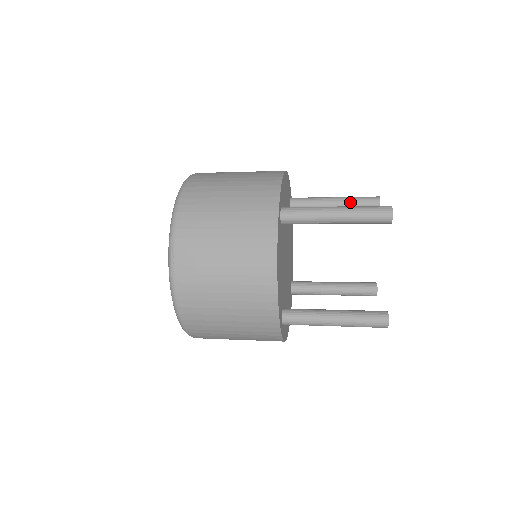
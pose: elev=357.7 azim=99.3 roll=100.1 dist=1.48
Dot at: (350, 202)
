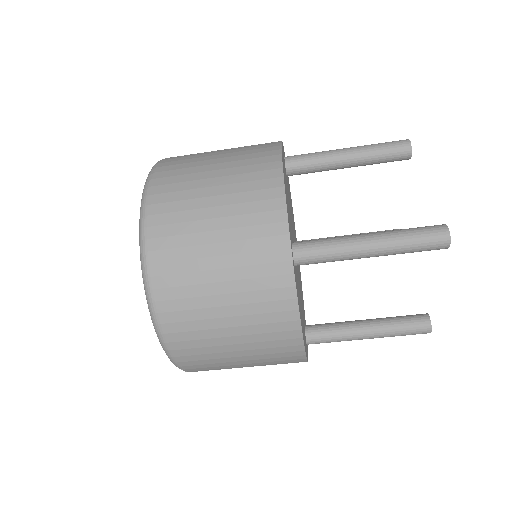
Dot at: (366, 233)
